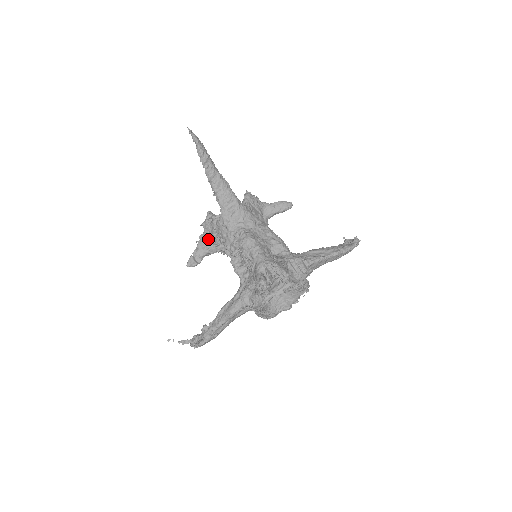
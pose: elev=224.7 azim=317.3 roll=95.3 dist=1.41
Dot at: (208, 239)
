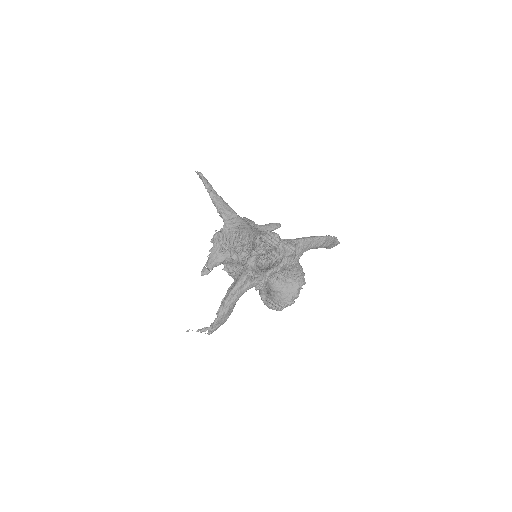
Dot at: (216, 249)
